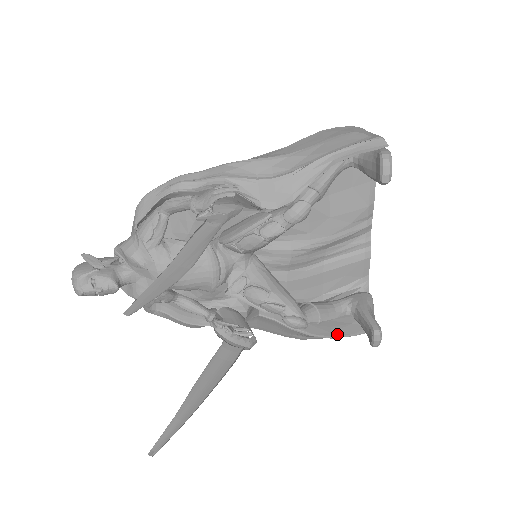
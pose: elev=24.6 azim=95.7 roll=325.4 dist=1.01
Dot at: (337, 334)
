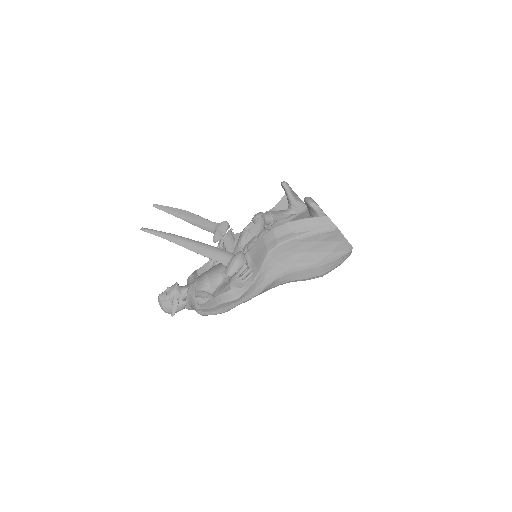
Dot at: (293, 223)
